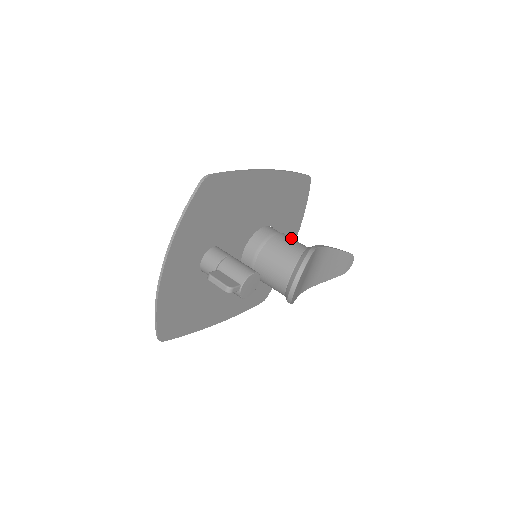
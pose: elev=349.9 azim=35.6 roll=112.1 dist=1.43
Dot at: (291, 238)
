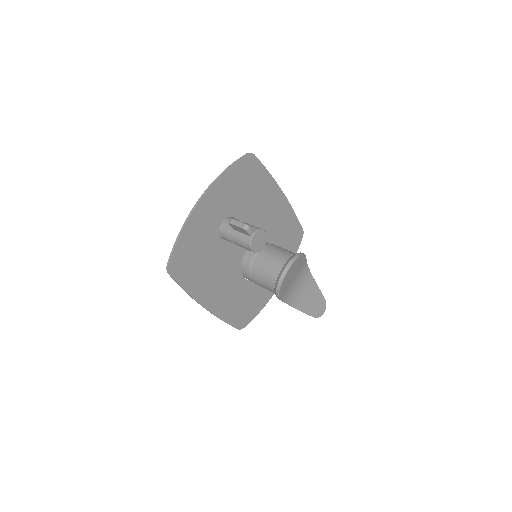
Dot at: occluded
